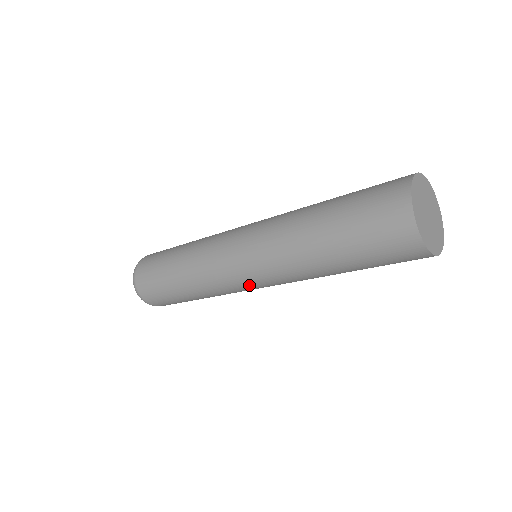
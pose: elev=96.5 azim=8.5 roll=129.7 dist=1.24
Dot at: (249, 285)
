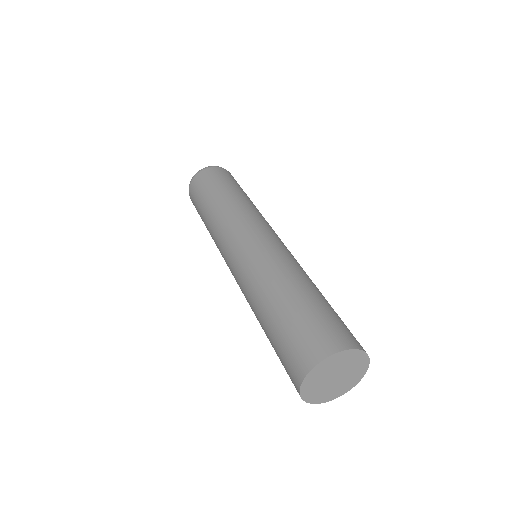
Dot at: occluded
